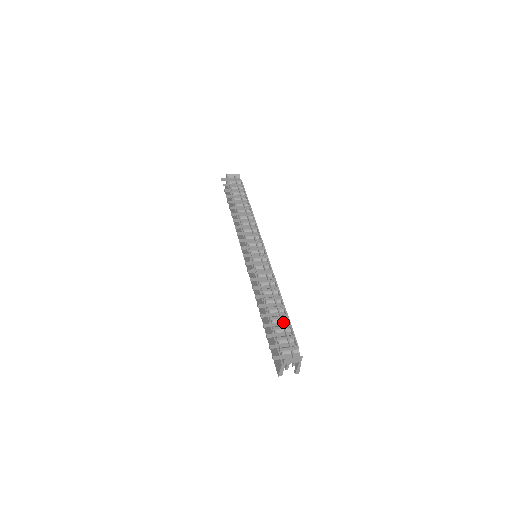
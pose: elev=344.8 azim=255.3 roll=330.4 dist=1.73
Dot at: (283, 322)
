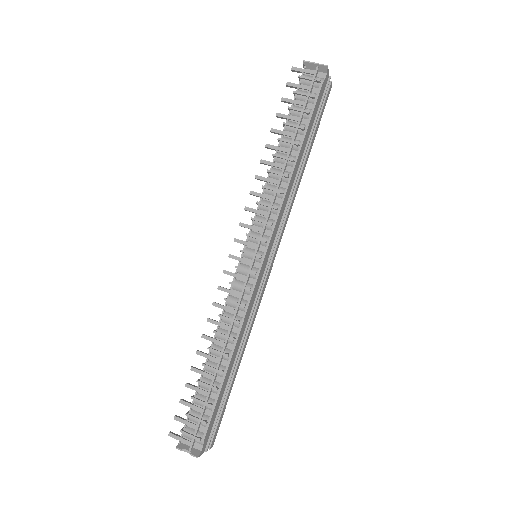
Dot at: (208, 396)
